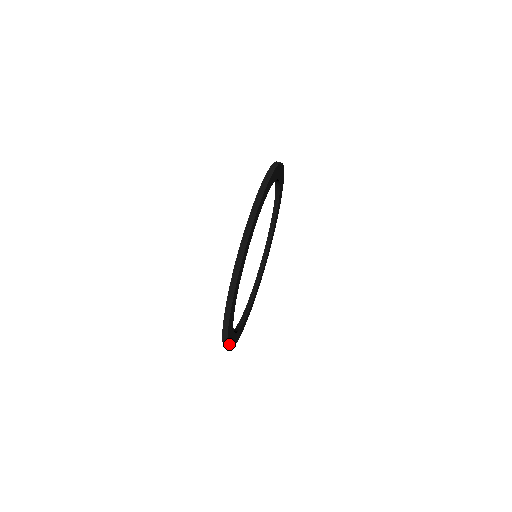
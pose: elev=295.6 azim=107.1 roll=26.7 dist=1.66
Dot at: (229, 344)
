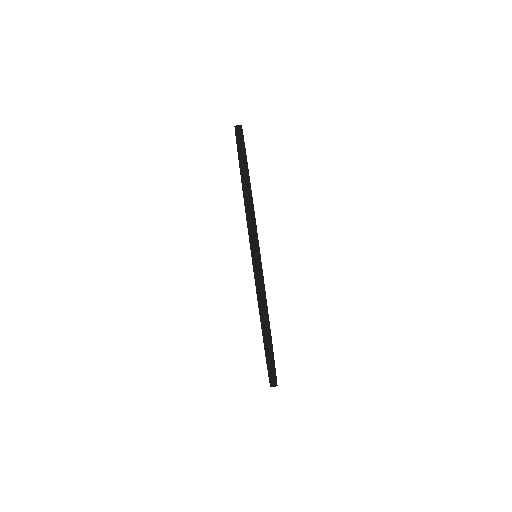
Dot at: occluded
